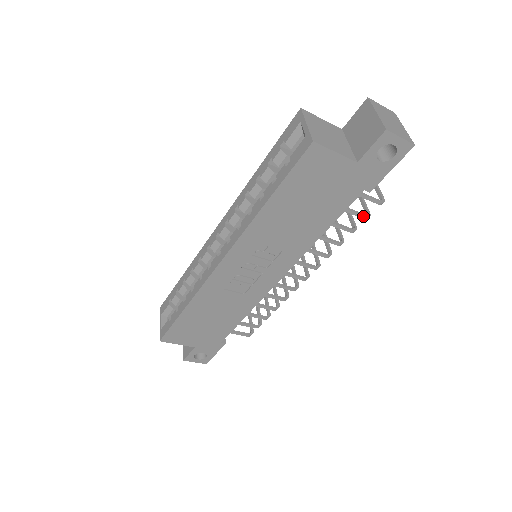
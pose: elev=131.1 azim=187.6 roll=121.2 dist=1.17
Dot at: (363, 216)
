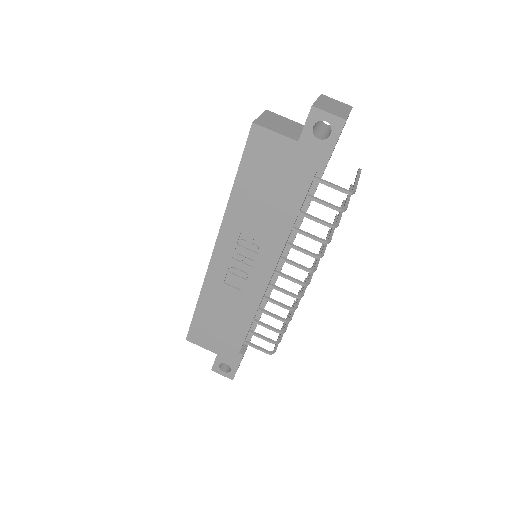
Dot at: (334, 207)
